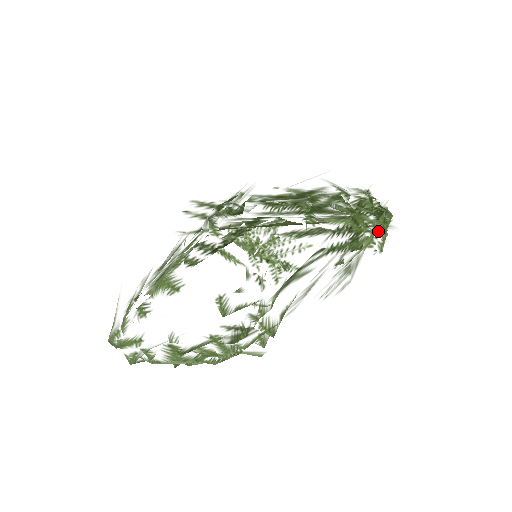
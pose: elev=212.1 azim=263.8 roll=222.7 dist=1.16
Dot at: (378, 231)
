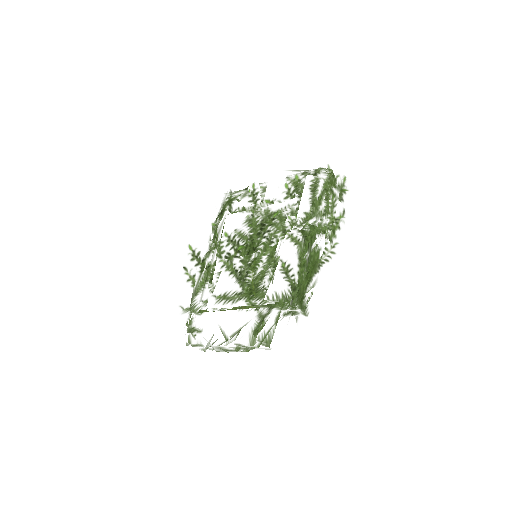
Dot at: (296, 309)
